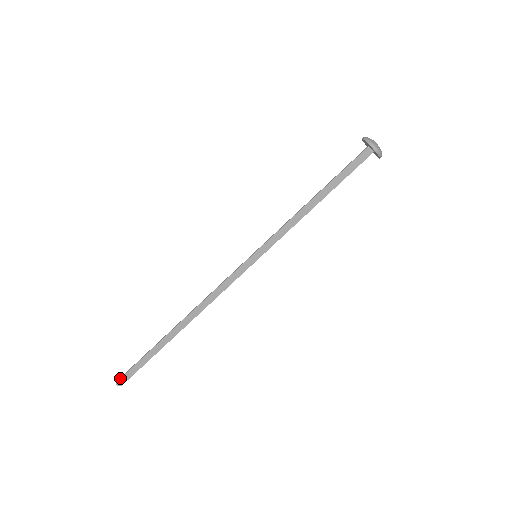
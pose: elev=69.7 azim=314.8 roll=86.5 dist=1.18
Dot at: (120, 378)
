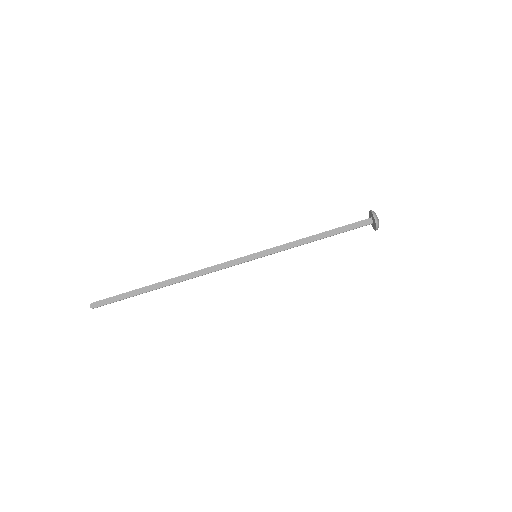
Dot at: (97, 301)
